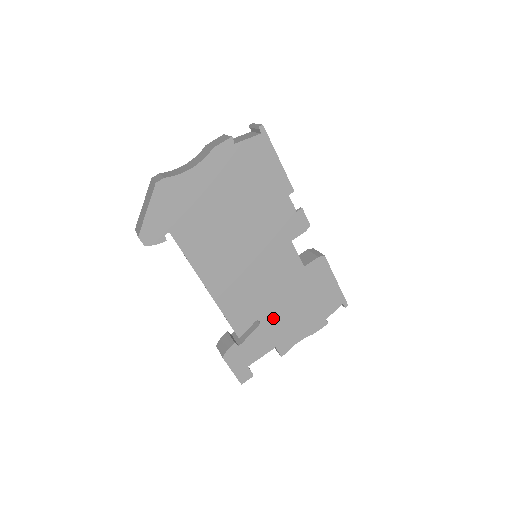
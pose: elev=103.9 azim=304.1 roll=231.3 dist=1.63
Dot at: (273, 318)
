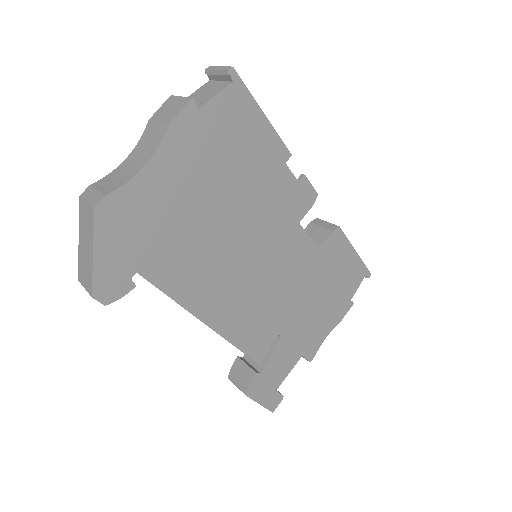
Dot at: (294, 324)
